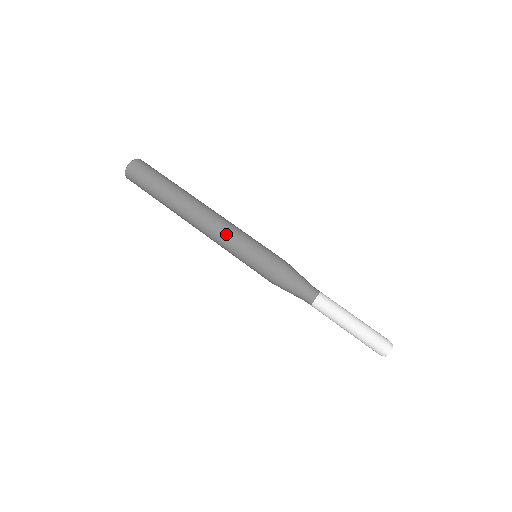
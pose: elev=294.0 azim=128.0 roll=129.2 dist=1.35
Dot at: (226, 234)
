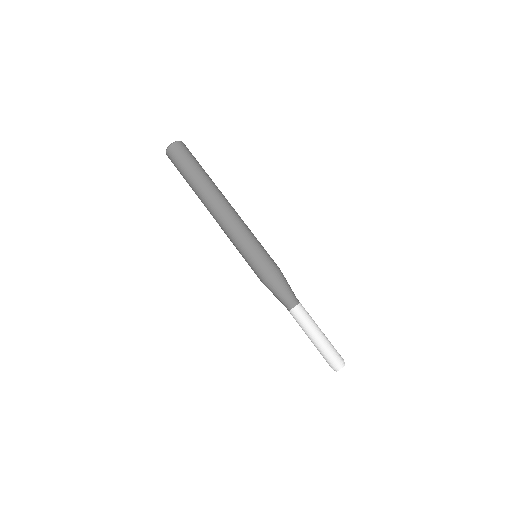
Dot at: (231, 235)
